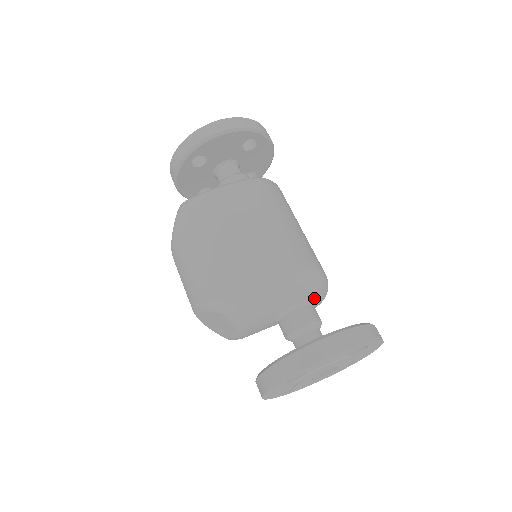
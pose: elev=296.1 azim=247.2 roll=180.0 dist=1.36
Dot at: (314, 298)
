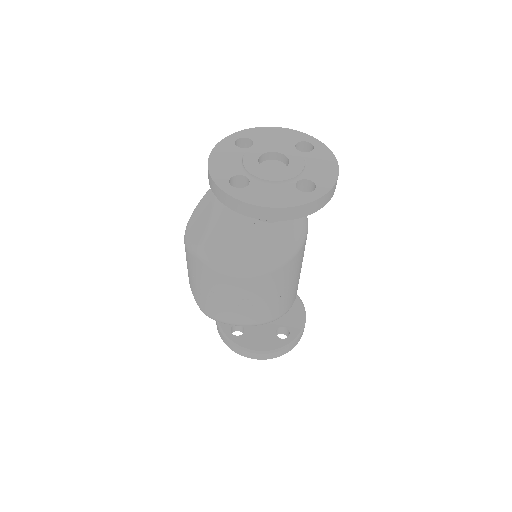
Dot at: occluded
